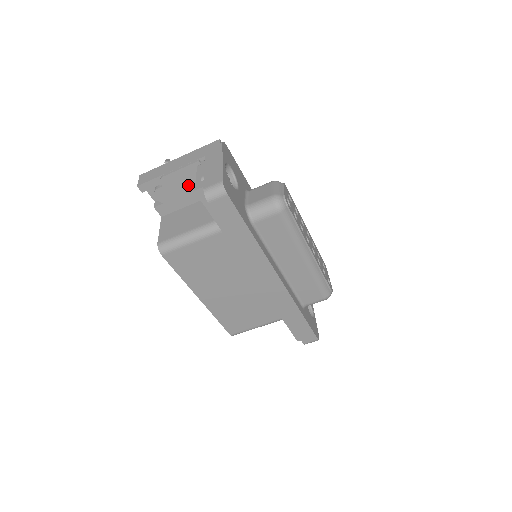
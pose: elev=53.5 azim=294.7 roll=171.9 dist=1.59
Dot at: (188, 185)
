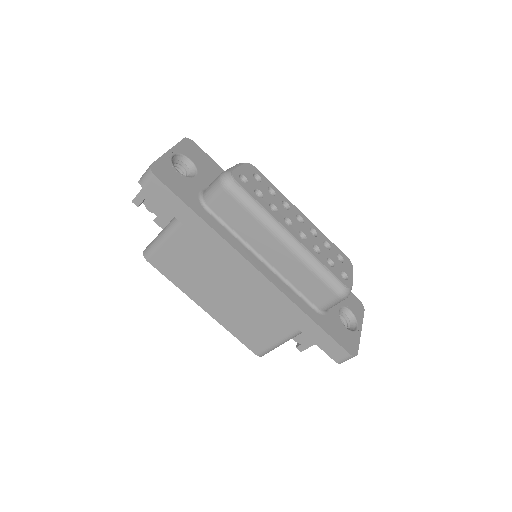
Dot at: occluded
